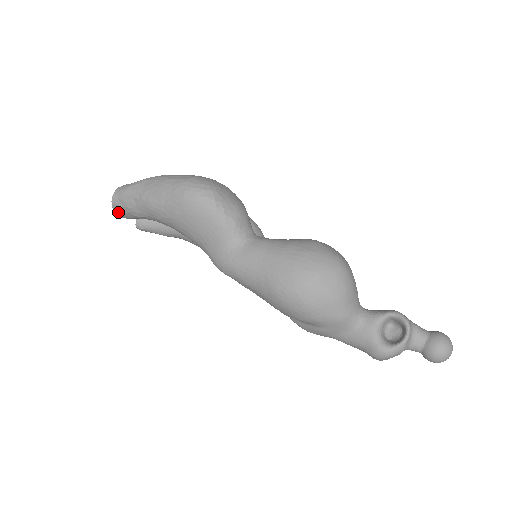
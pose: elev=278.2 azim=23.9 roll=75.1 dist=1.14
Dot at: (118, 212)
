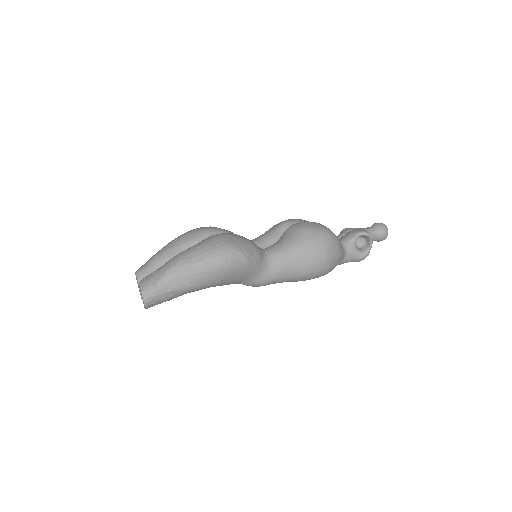
Dot at: occluded
